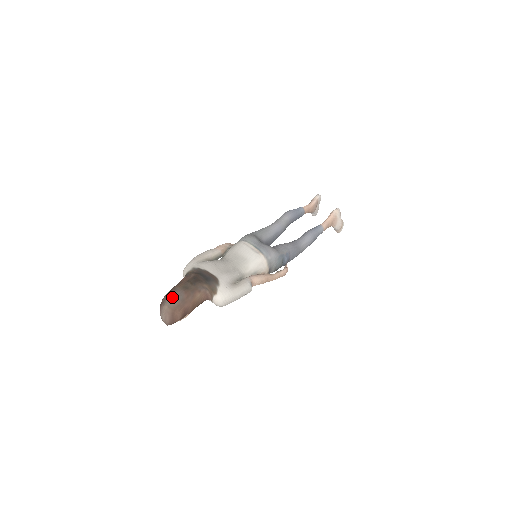
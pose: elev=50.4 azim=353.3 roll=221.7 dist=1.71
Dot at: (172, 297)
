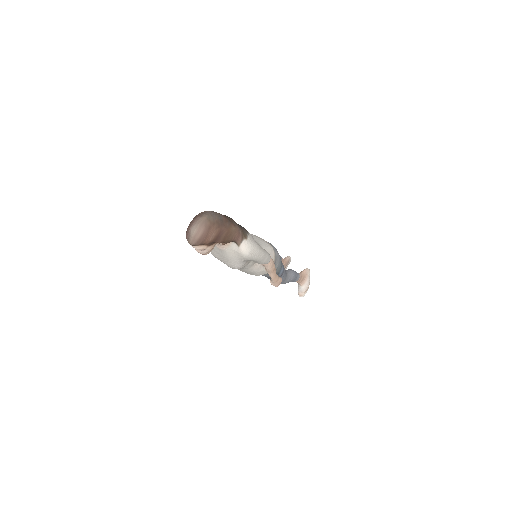
Dot at: (212, 212)
